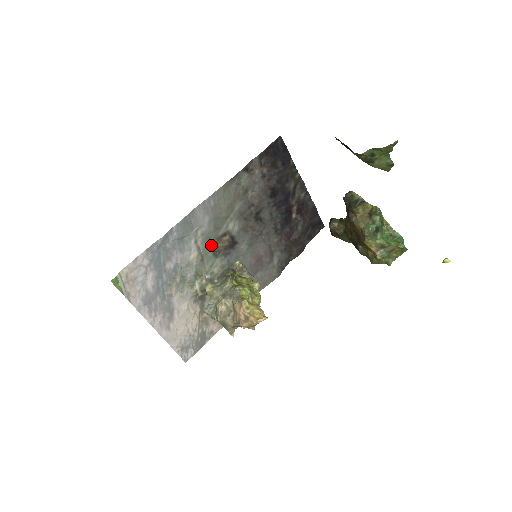
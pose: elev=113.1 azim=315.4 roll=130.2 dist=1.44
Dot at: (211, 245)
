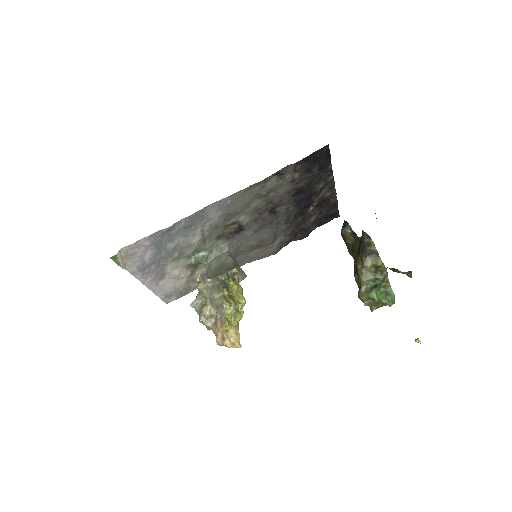
Dot at: (217, 231)
